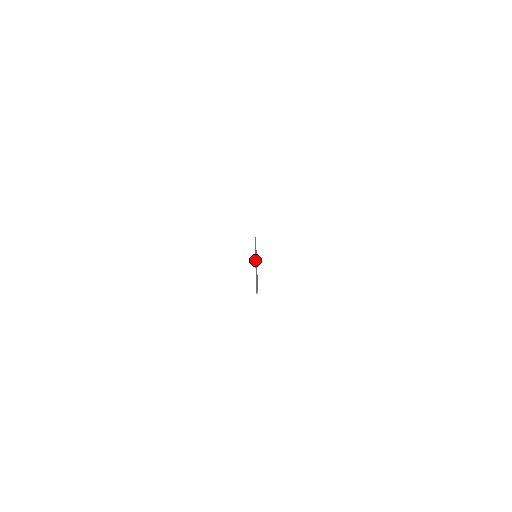
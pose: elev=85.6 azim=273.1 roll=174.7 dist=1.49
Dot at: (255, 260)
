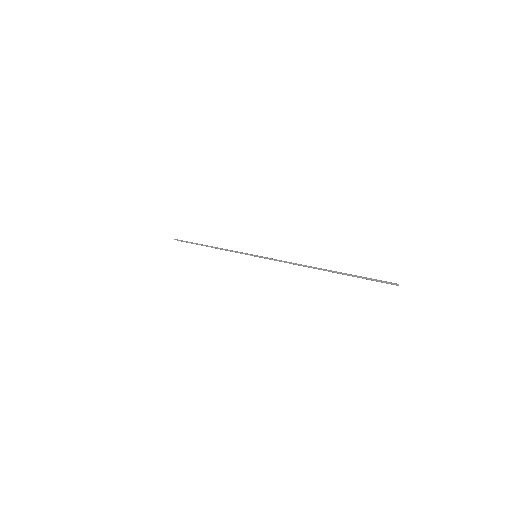
Dot at: (275, 260)
